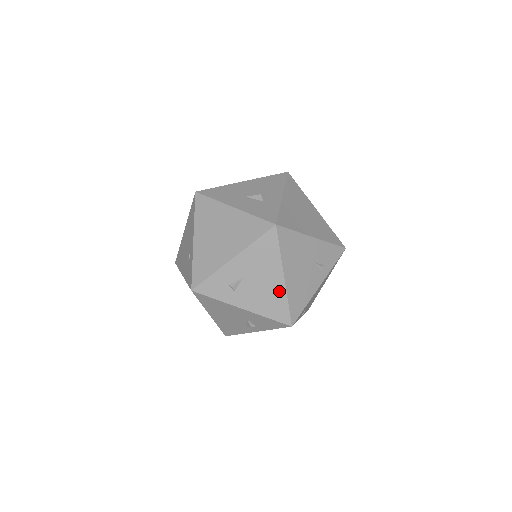
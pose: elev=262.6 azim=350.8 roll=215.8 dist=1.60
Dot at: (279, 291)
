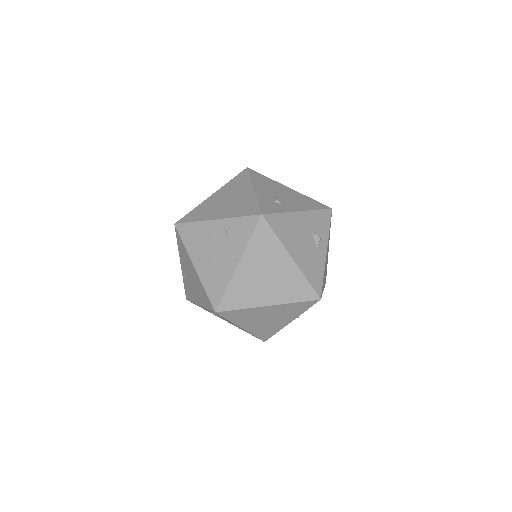
Dot at: (298, 195)
